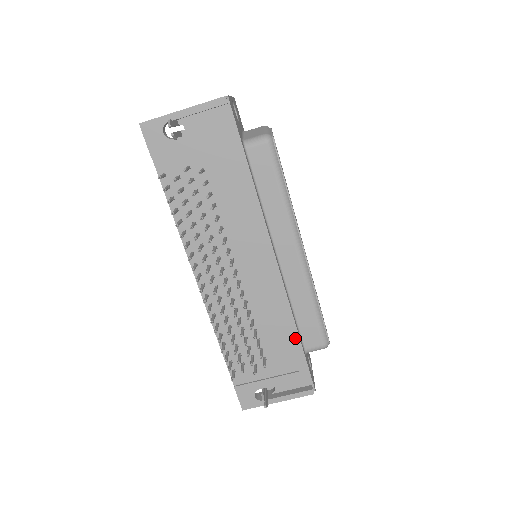
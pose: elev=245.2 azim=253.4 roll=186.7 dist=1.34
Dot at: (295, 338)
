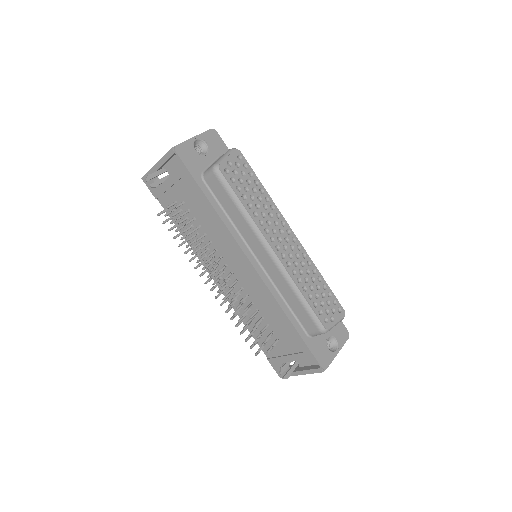
Dot at: (290, 325)
